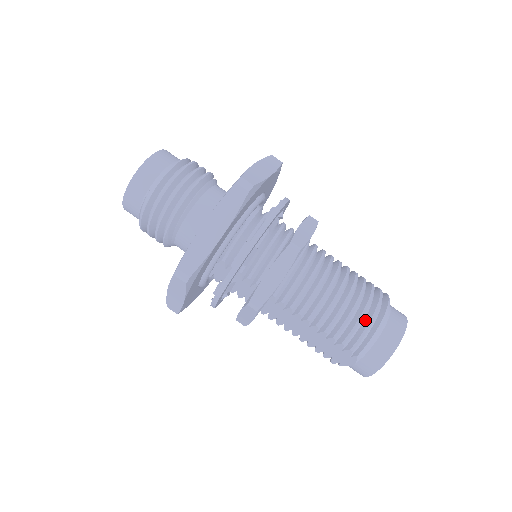
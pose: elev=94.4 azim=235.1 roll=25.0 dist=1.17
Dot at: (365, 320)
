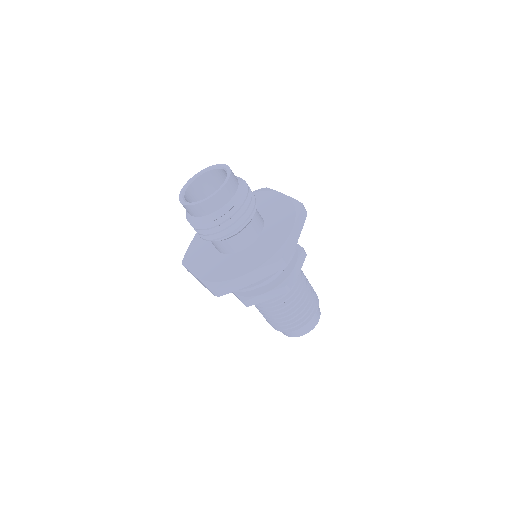
Dot at: occluded
